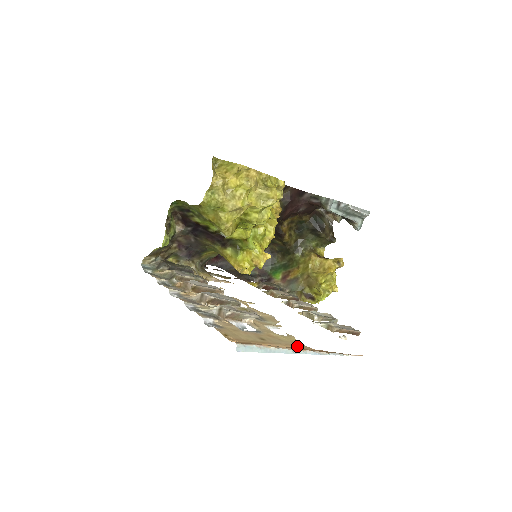
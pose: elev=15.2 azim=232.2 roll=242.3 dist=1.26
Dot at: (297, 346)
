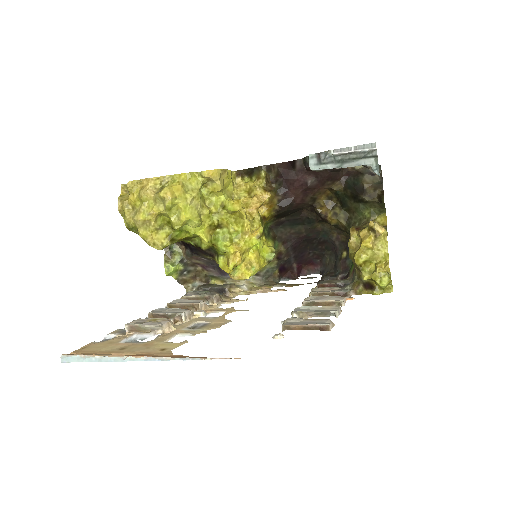
Dot at: (153, 353)
